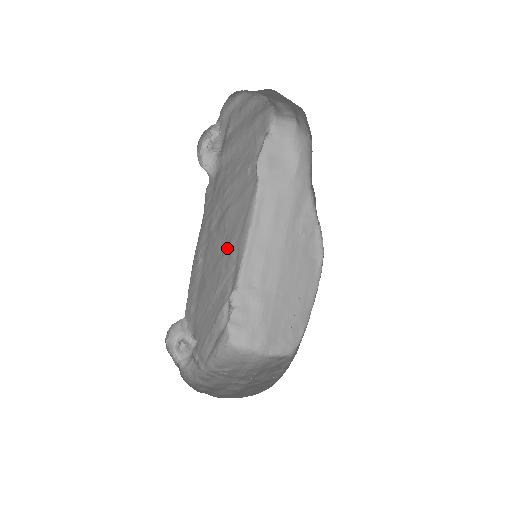
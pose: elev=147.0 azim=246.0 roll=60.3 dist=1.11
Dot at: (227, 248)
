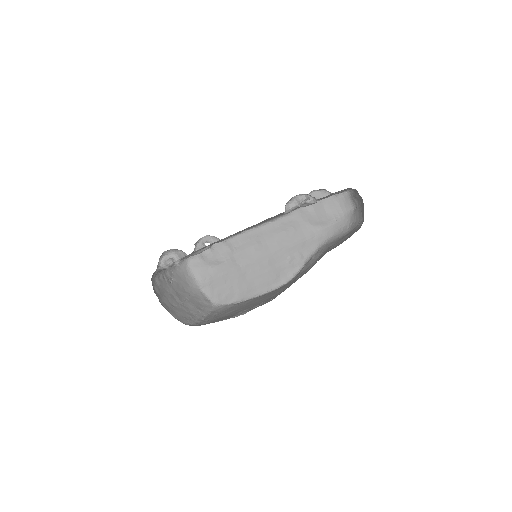
Dot at: occluded
